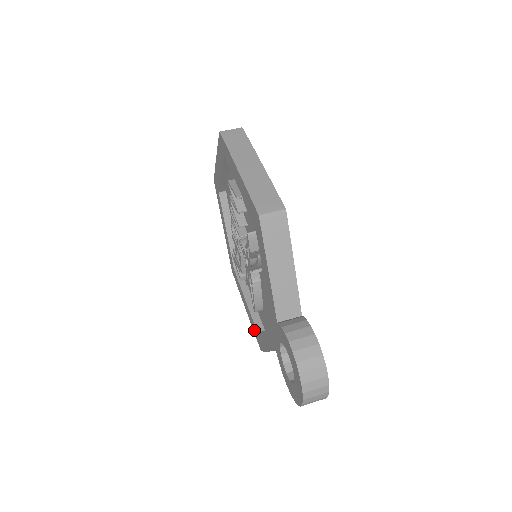
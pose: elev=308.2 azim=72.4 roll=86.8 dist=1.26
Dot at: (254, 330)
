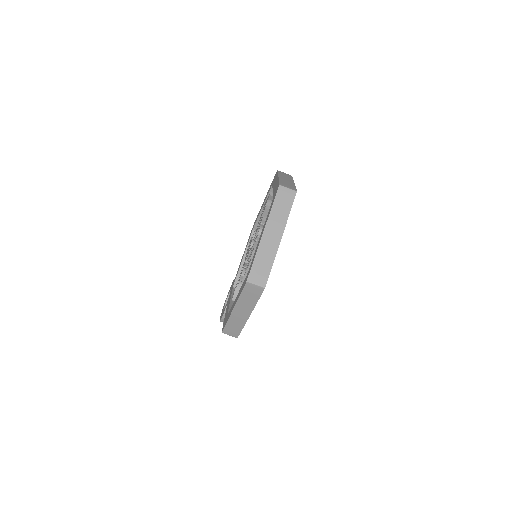
Dot at: (256, 218)
